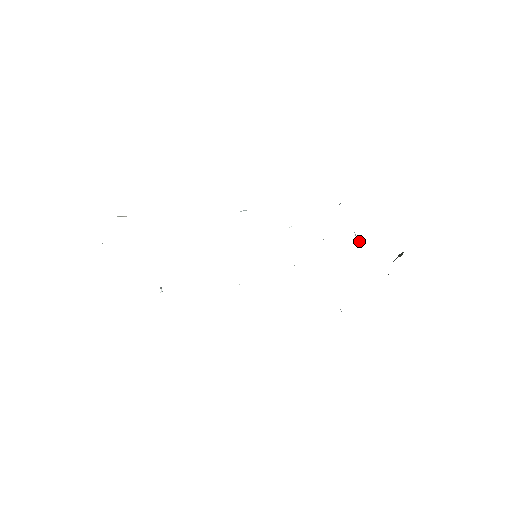
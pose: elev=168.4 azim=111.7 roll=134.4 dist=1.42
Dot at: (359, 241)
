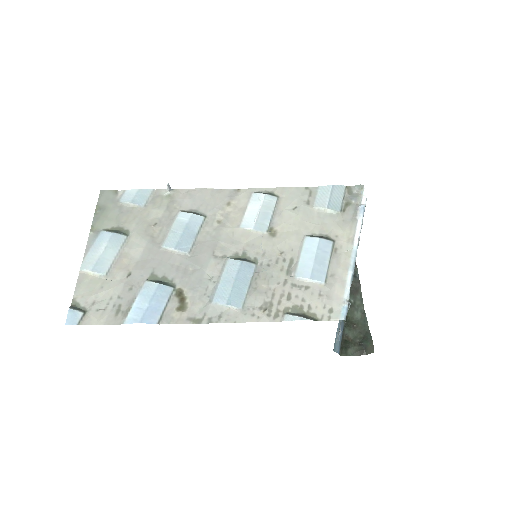
Dot at: (338, 335)
